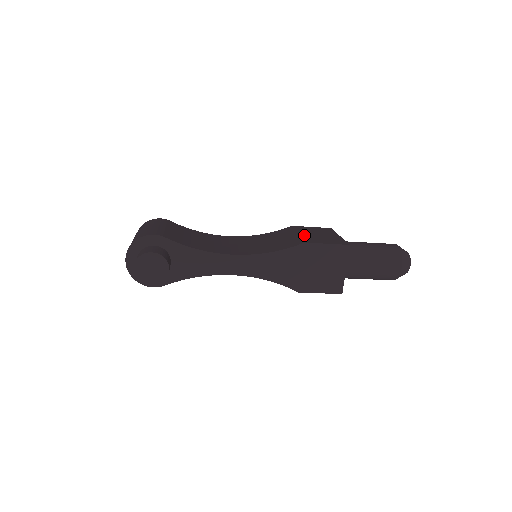
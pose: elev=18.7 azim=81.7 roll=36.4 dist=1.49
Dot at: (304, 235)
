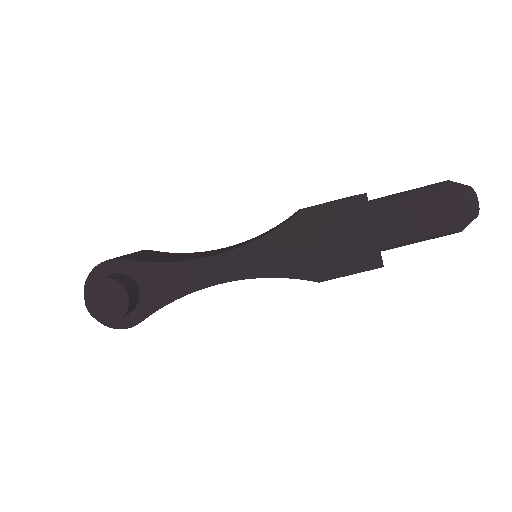
Dot at: occluded
